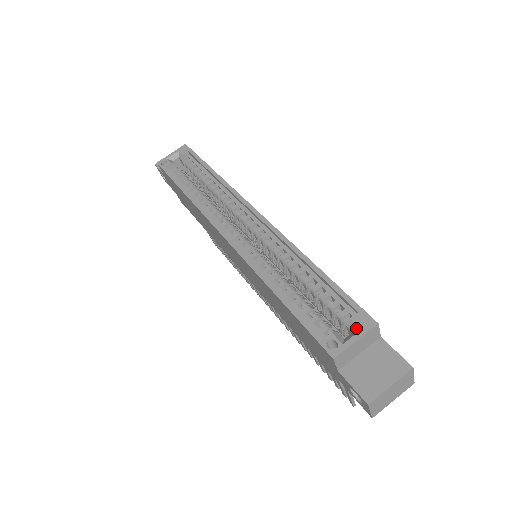
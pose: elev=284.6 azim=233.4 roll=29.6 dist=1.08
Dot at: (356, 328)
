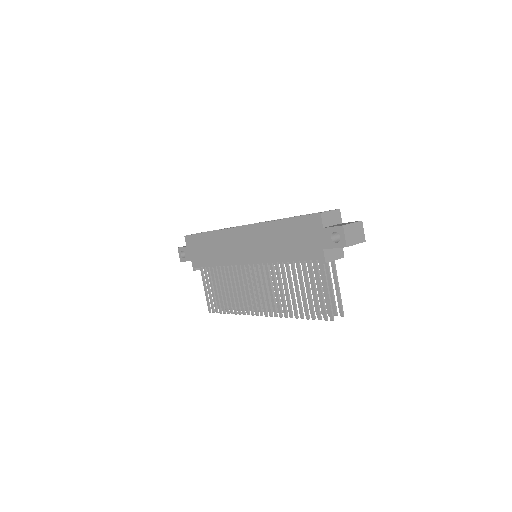
Dot at: occluded
